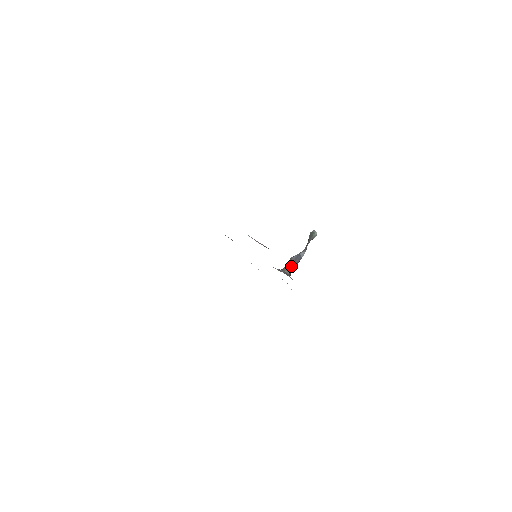
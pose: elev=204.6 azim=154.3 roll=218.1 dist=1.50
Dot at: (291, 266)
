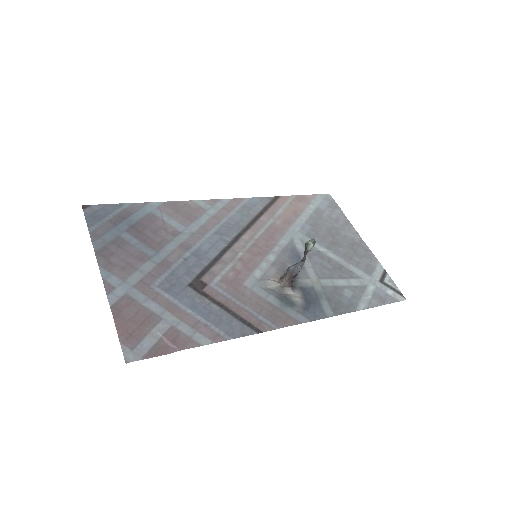
Dot at: (288, 279)
